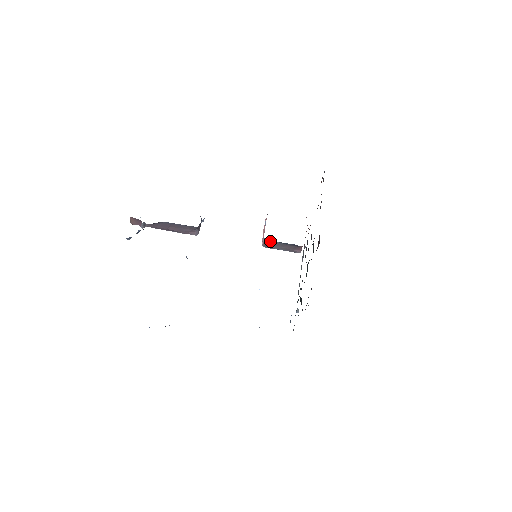
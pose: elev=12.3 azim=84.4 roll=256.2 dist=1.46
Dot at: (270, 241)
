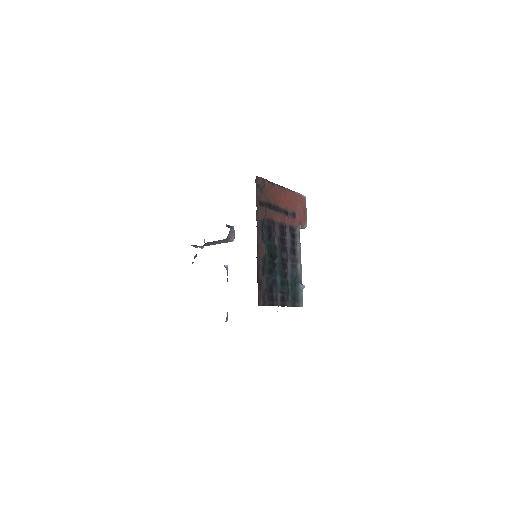
Dot at: occluded
